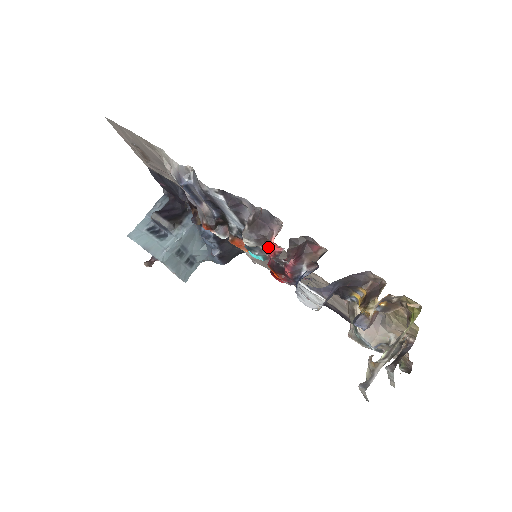
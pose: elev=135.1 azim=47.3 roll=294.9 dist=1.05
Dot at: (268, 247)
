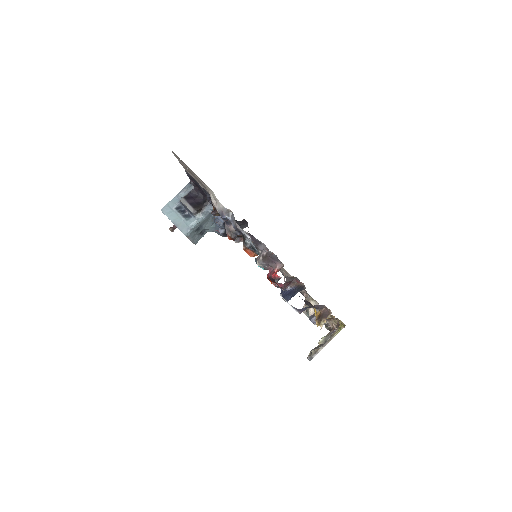
Dot at: (270, 267)
